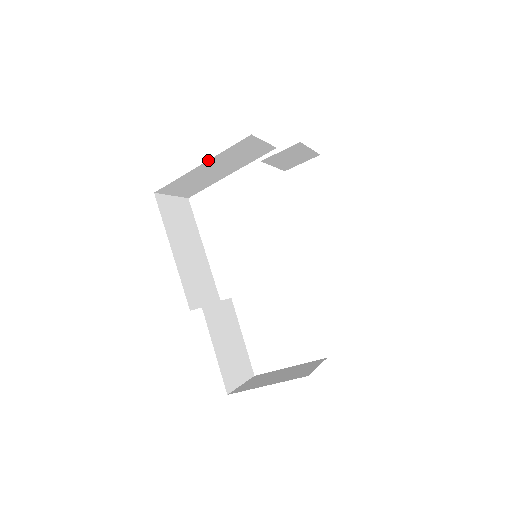
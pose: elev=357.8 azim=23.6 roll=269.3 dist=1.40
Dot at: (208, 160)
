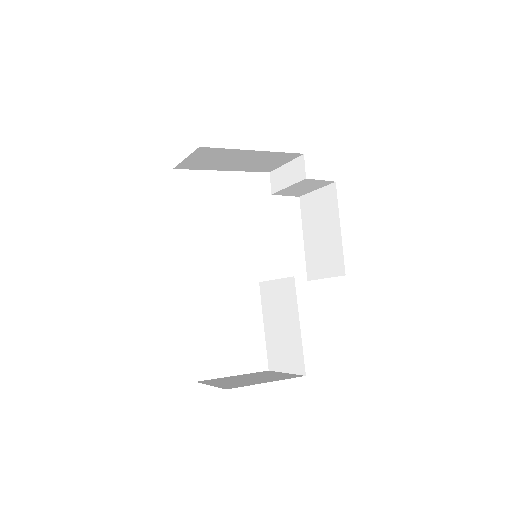
Dot at: (263, 151)
